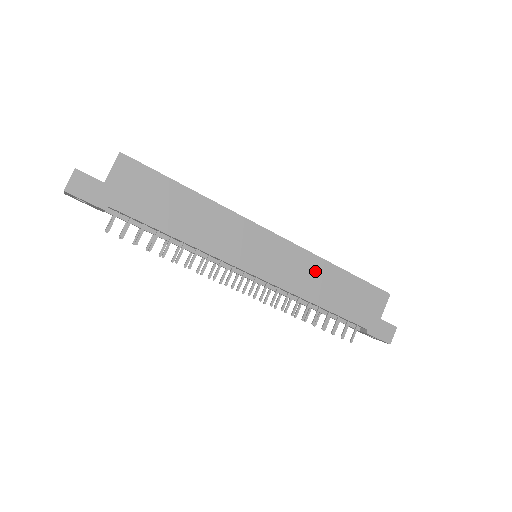
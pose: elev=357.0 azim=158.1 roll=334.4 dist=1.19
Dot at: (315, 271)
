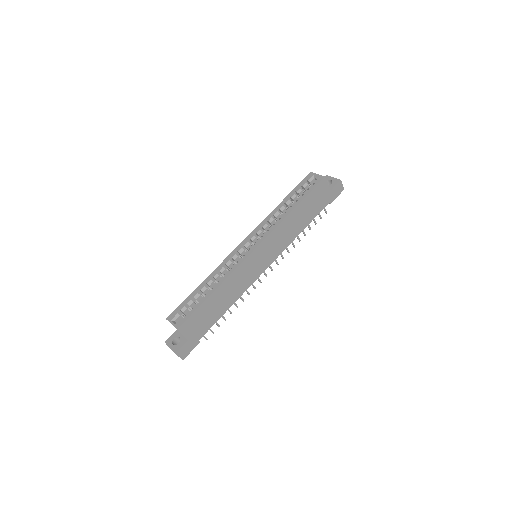
Dot at: (286, 227)
